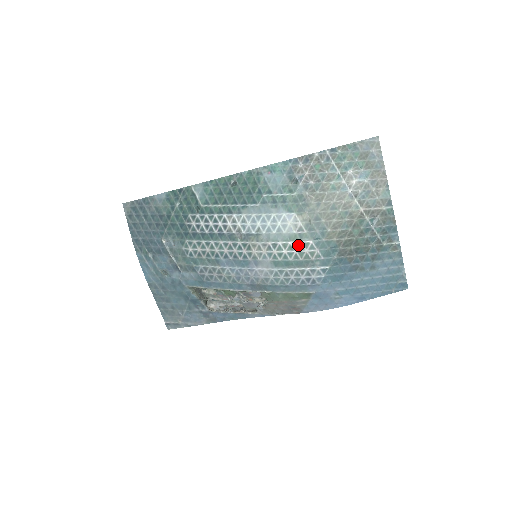
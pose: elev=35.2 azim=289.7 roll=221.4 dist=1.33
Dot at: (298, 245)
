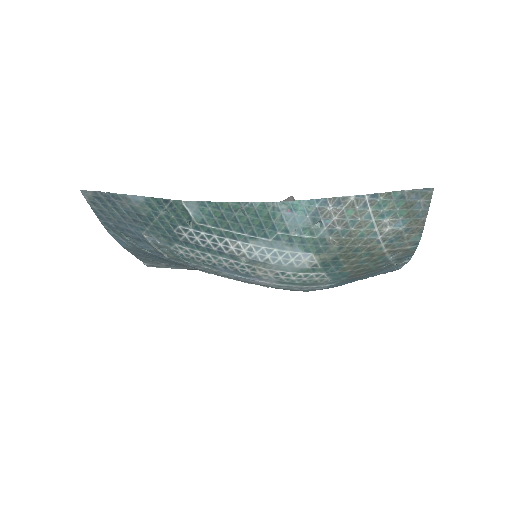
Dot at: (309, 276)
